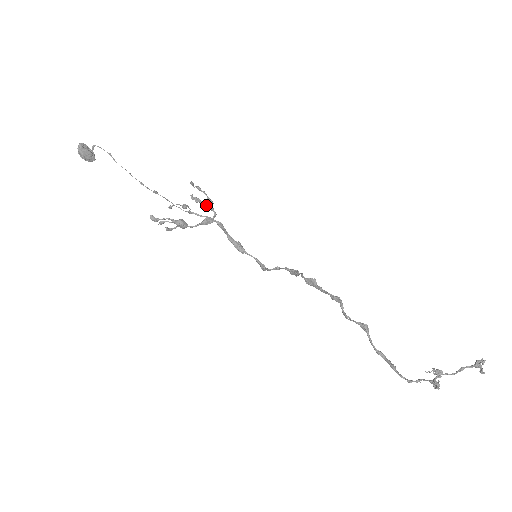
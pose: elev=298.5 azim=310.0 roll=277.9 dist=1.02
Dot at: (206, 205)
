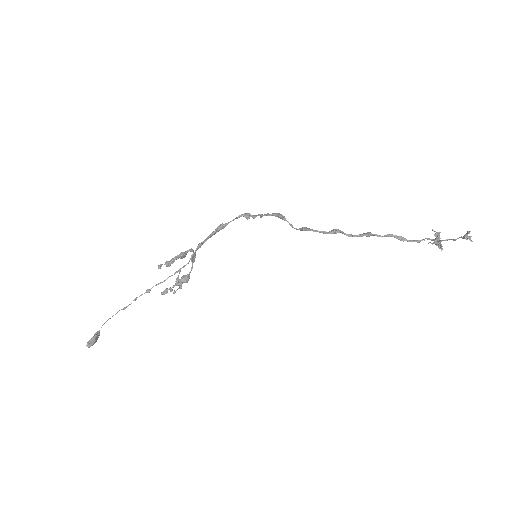
Dot at: occluded
